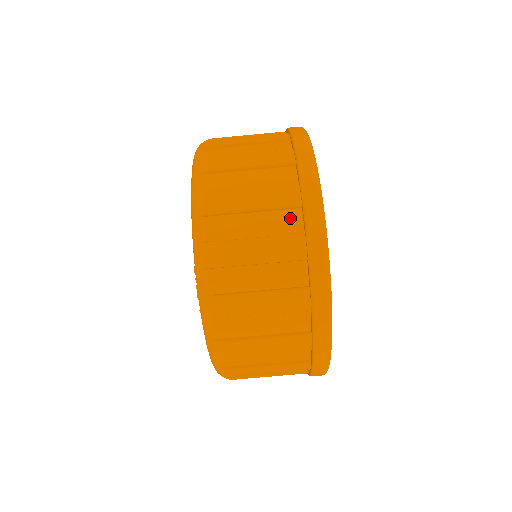
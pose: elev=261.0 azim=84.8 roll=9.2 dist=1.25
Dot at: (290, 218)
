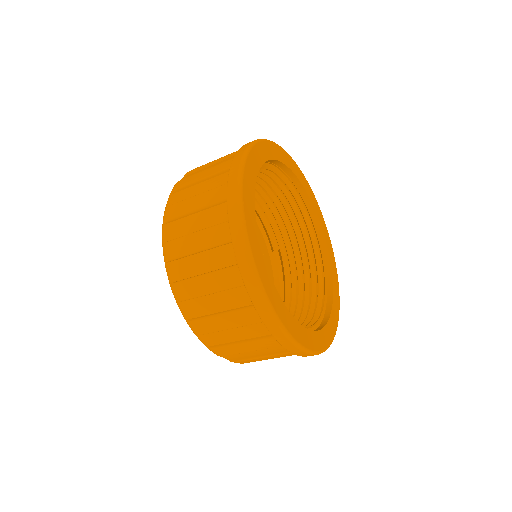
Dot at: (241, 294)
